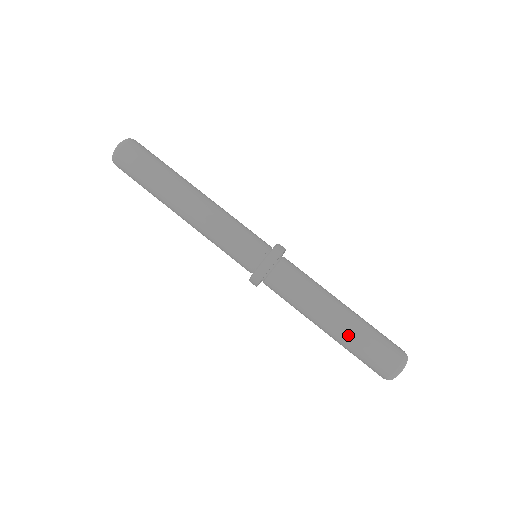
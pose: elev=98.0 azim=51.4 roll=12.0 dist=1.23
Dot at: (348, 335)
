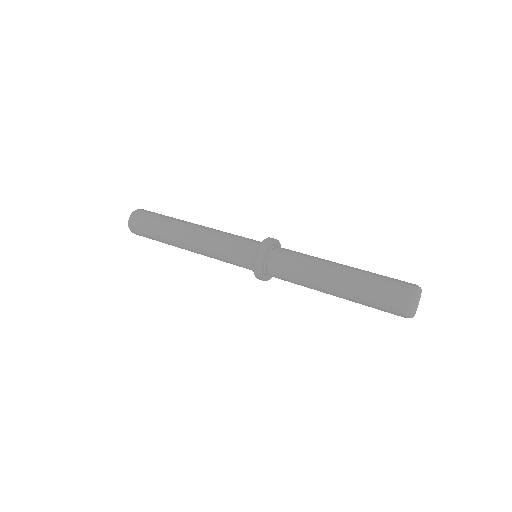
Dot at: (359, 271)
